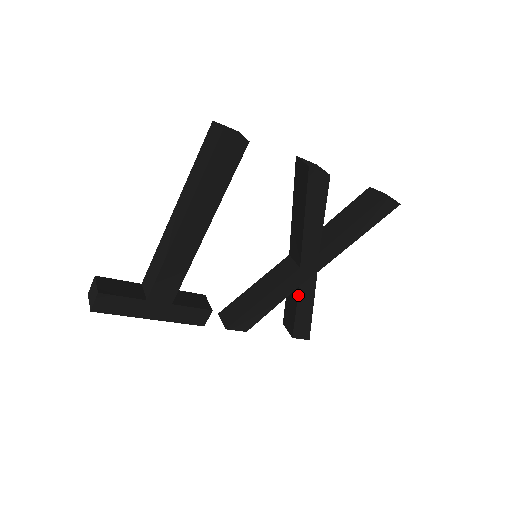
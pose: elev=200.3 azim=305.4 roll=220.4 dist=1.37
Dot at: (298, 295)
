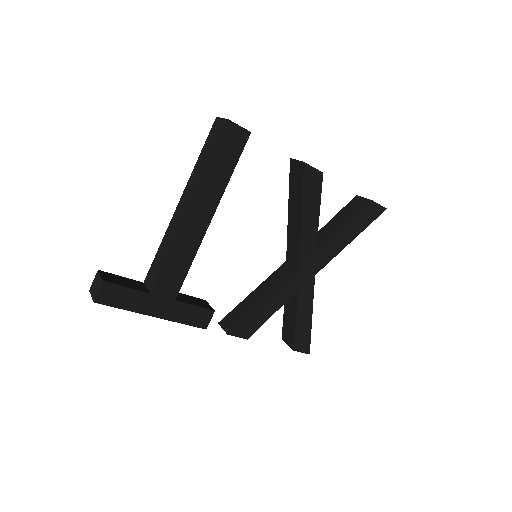
Dot at: (297, 300)
